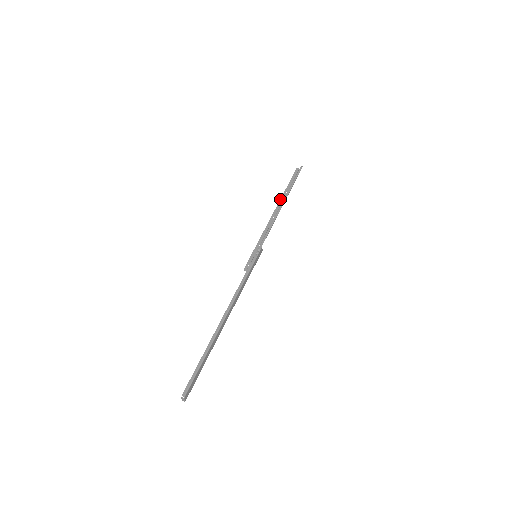
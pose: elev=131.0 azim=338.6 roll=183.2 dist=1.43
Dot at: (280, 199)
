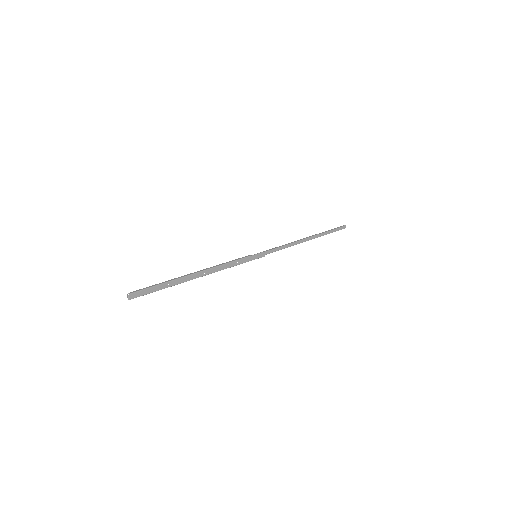
Dot at: occluded
